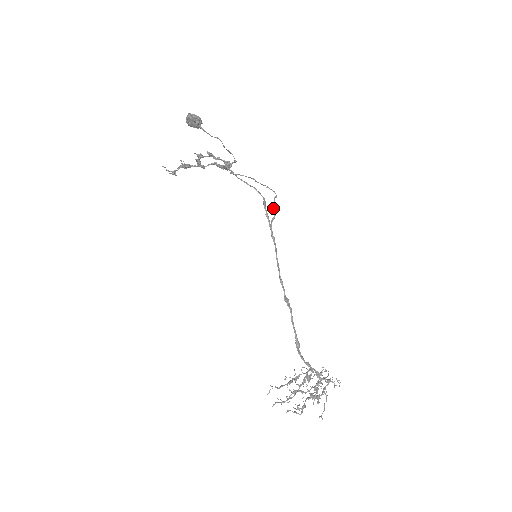
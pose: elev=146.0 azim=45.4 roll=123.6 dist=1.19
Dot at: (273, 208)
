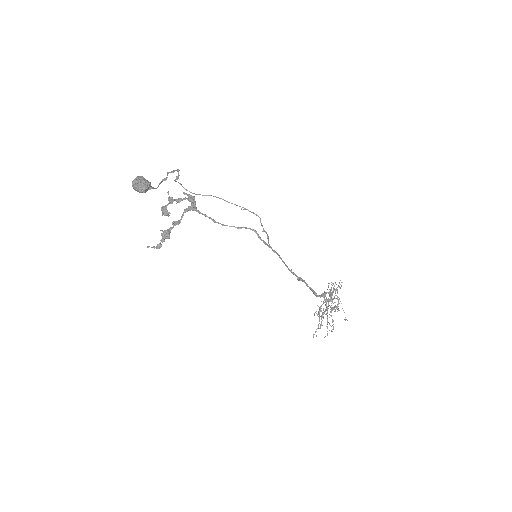
Dot at: (264, 231)
